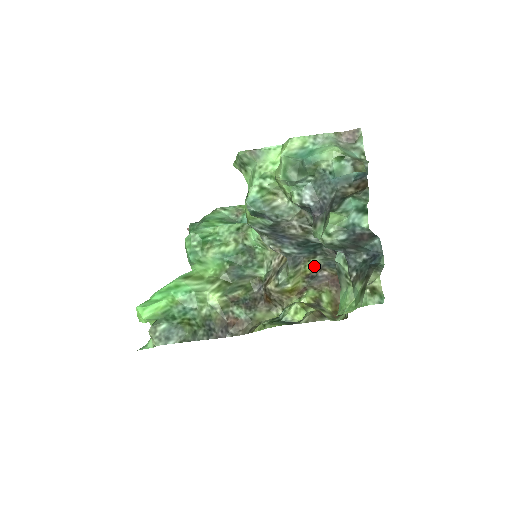
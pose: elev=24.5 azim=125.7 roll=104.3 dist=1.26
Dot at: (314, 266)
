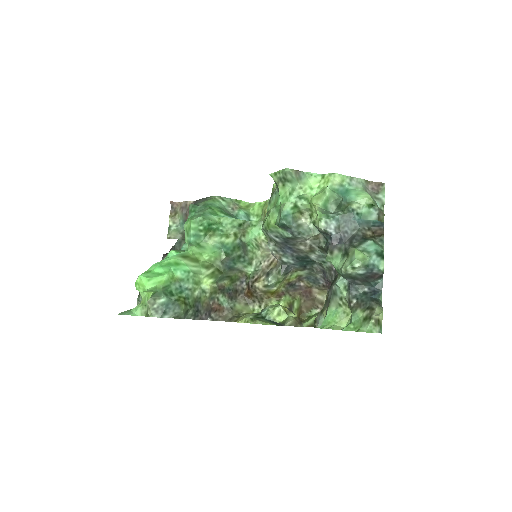
Dot at: (297, 276)
